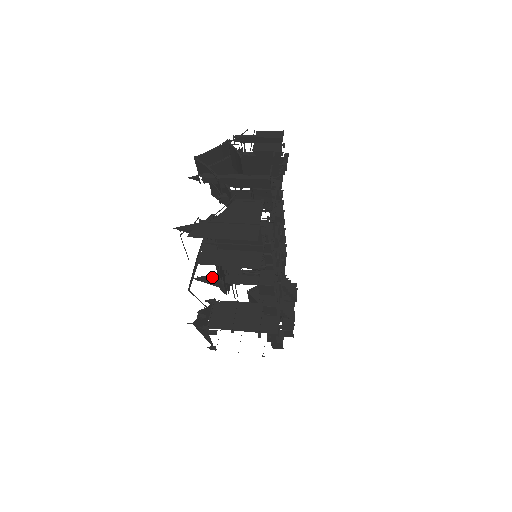
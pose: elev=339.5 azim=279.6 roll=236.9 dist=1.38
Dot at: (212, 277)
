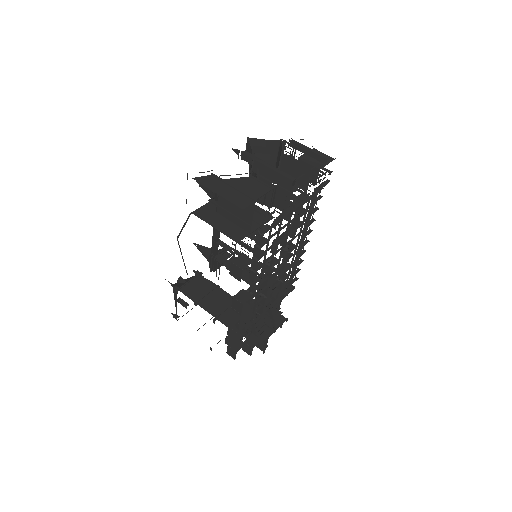
Dot at: (209, 250)
